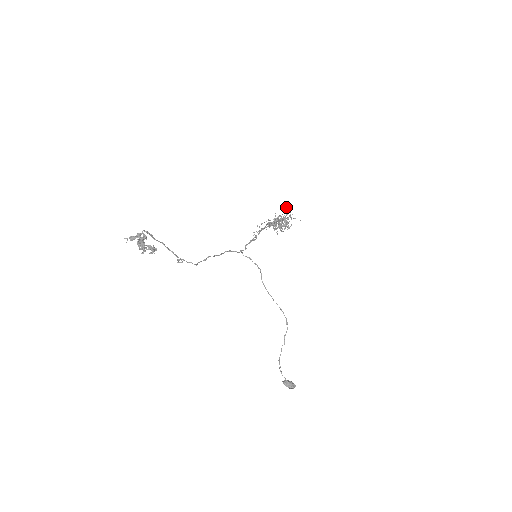
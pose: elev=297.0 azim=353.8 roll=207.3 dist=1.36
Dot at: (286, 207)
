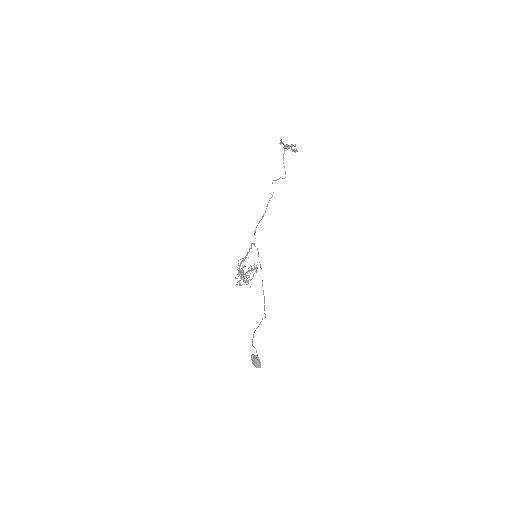
Dot at: occluded
